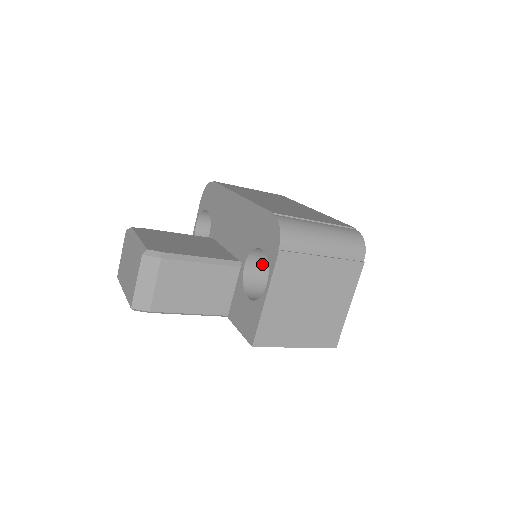
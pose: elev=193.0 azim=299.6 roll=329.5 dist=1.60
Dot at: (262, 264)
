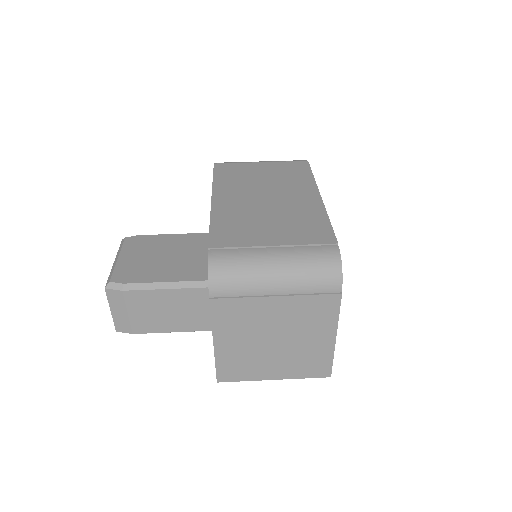
Dot at: occluded
